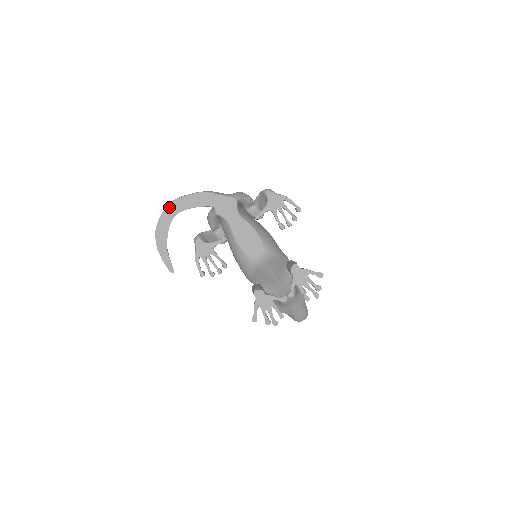
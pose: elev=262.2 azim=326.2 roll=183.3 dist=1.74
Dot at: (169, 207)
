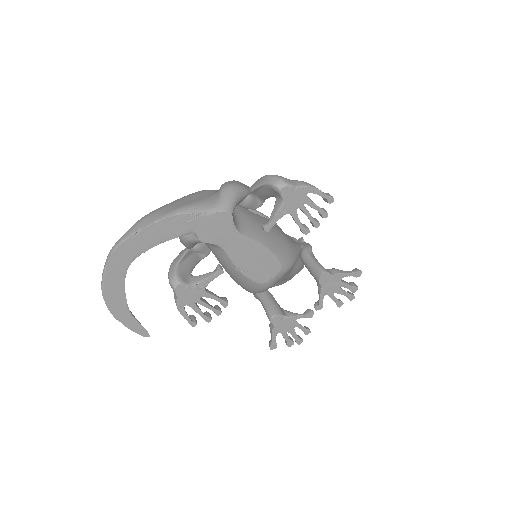
Dot at: (116, 255)
